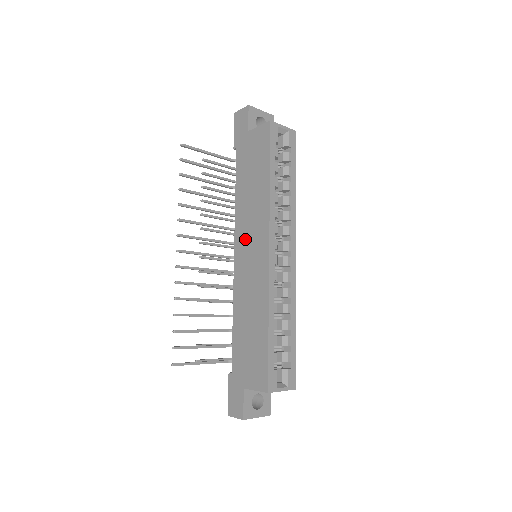
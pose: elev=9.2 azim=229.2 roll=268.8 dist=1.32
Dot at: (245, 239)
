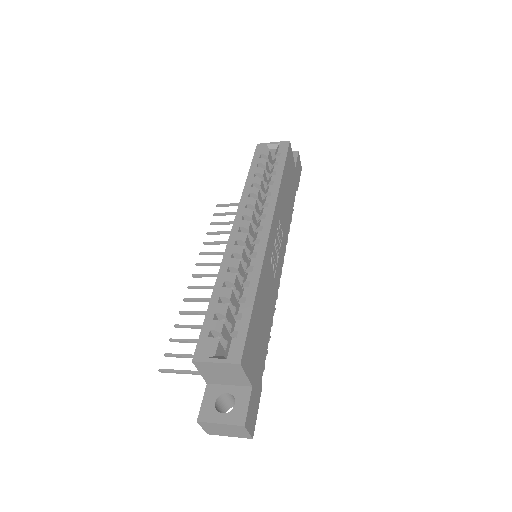
Dot at: occluded
